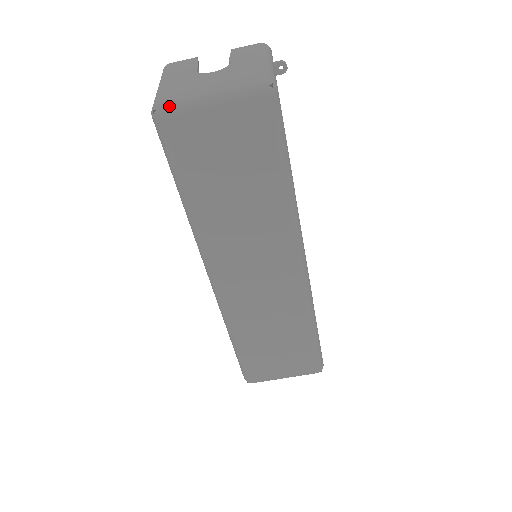
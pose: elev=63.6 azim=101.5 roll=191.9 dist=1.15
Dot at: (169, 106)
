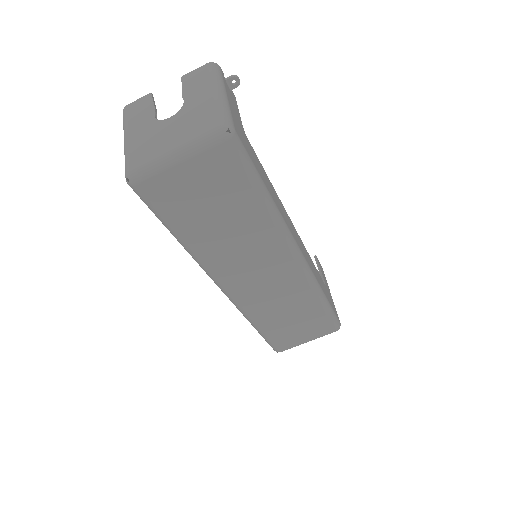
Dot at: (140, 173)
